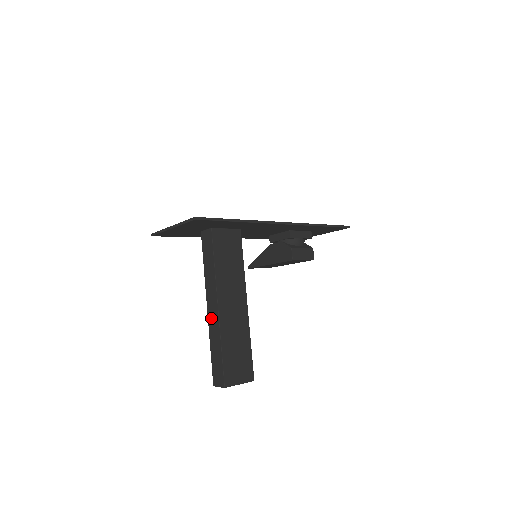
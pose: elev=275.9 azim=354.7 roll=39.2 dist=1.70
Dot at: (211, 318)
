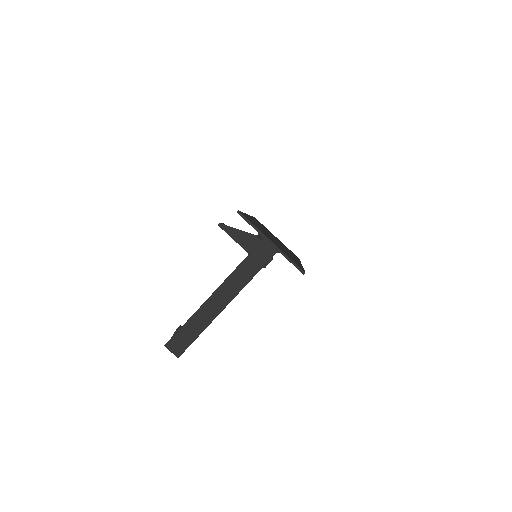
Dot at: (212, 304)
